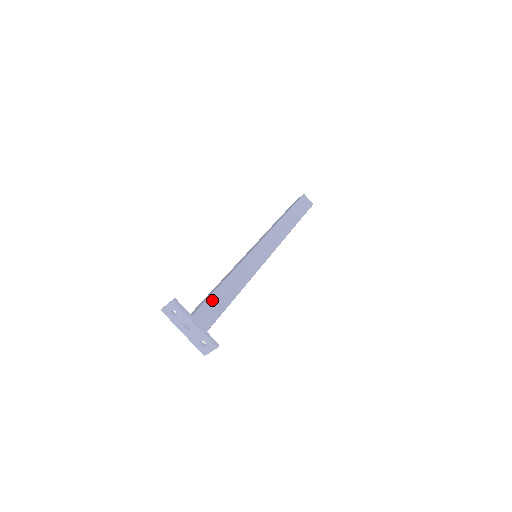
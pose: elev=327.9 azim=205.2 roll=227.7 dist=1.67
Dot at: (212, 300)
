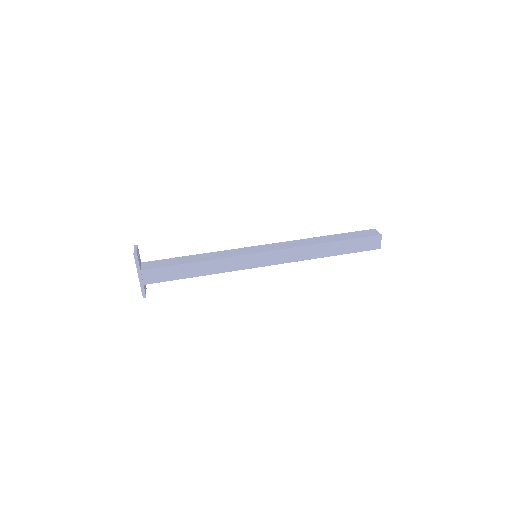
Dot at: (169, 269)
